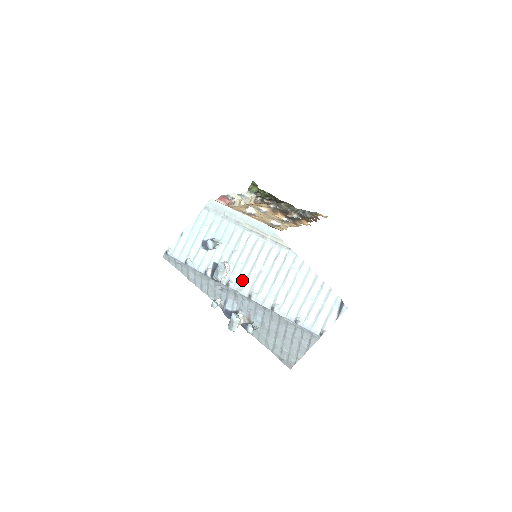
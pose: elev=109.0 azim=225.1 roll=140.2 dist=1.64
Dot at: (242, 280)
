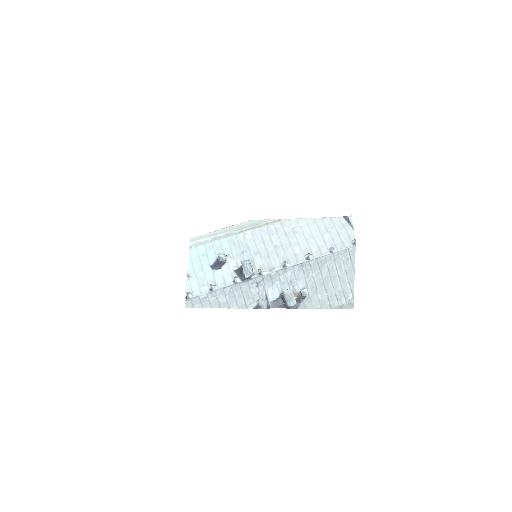
Dot at: (267, 263)
